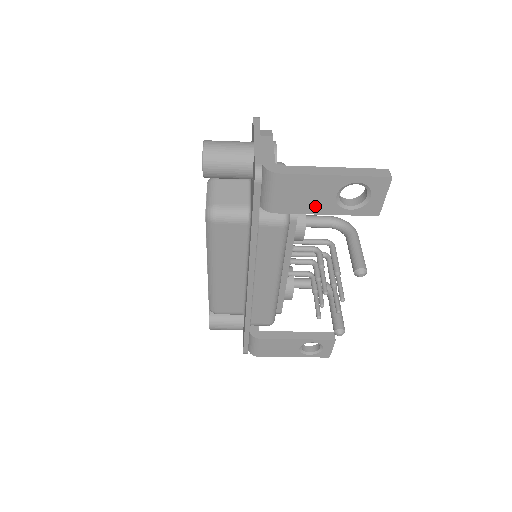
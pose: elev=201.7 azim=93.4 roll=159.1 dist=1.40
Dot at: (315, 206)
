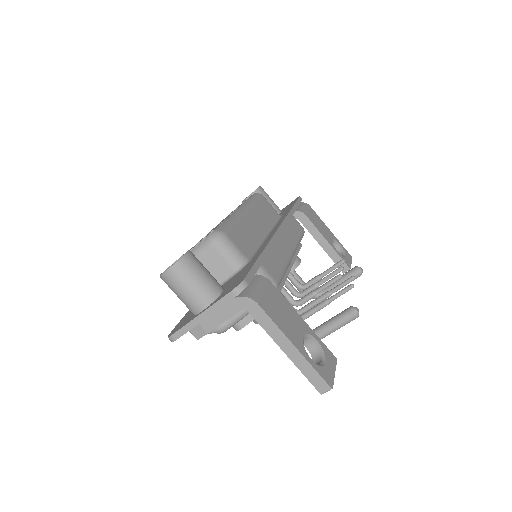
Dot at: (323, 233)
